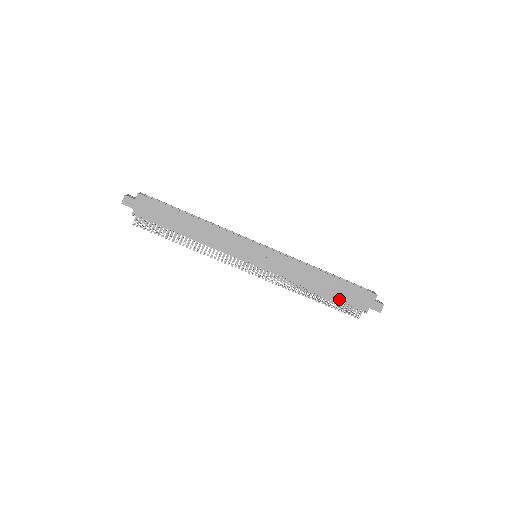
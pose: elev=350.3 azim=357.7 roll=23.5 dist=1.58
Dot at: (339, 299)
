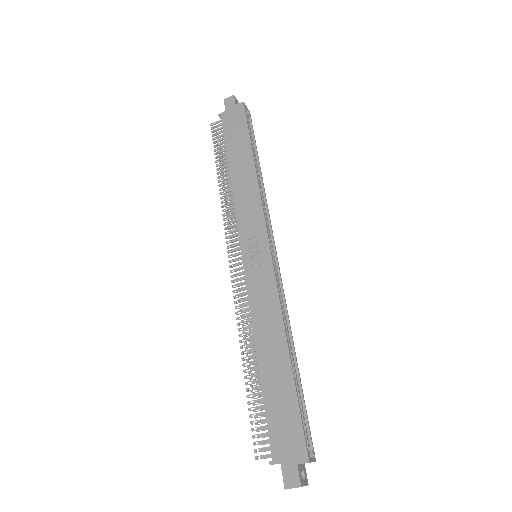
Dot at: (265, 401)
